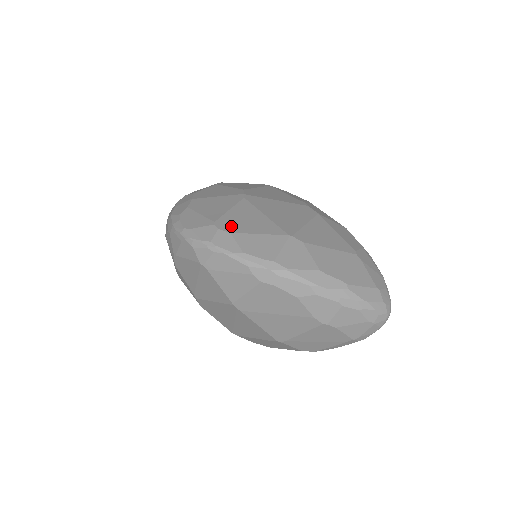
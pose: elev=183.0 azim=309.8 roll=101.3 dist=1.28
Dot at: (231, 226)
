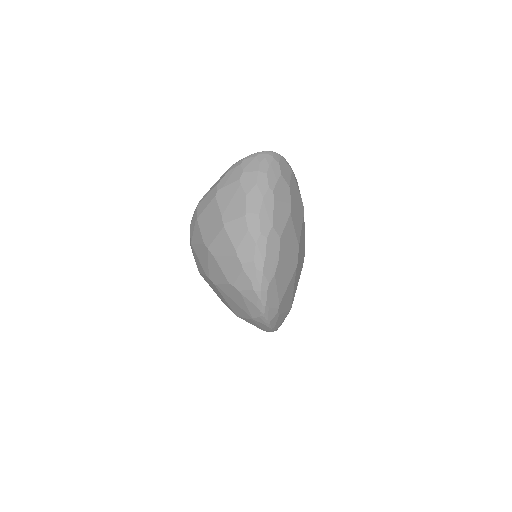
Dot at: (282, 308)
